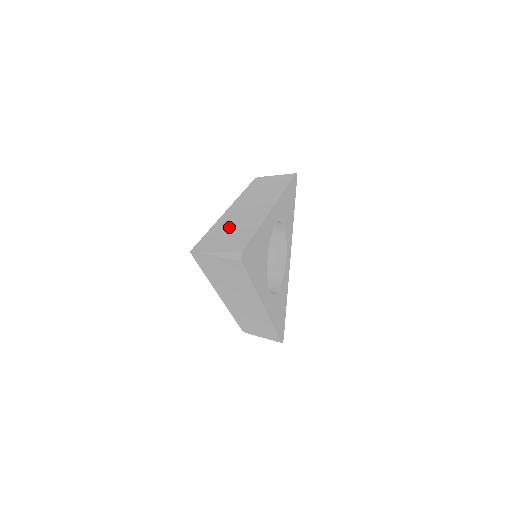
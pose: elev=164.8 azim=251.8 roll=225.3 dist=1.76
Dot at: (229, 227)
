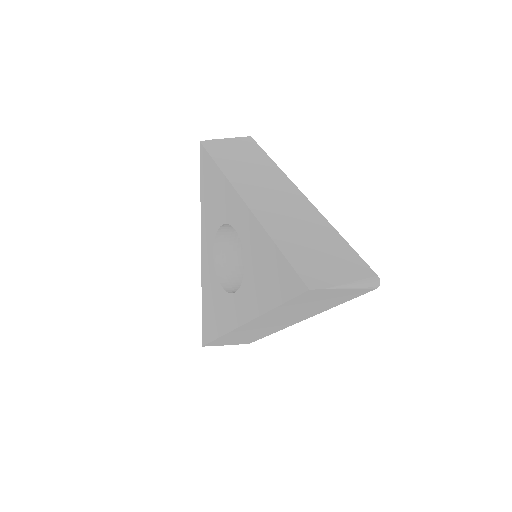
Dot at: (299, 237)
